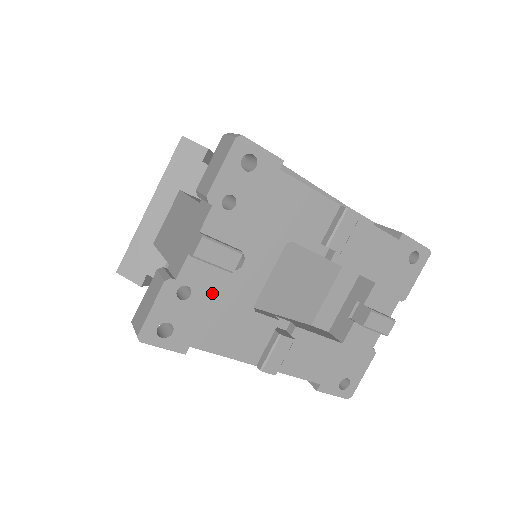
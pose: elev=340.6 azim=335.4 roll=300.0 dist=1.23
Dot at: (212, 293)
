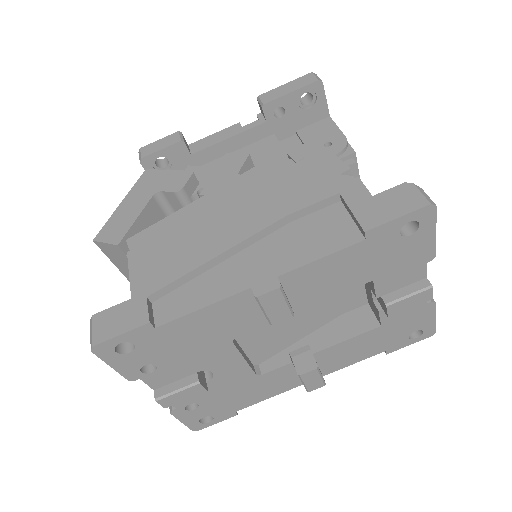
Dot at: (212, 394)
